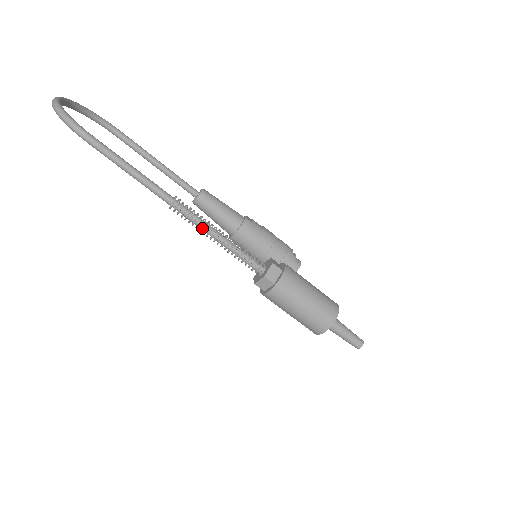
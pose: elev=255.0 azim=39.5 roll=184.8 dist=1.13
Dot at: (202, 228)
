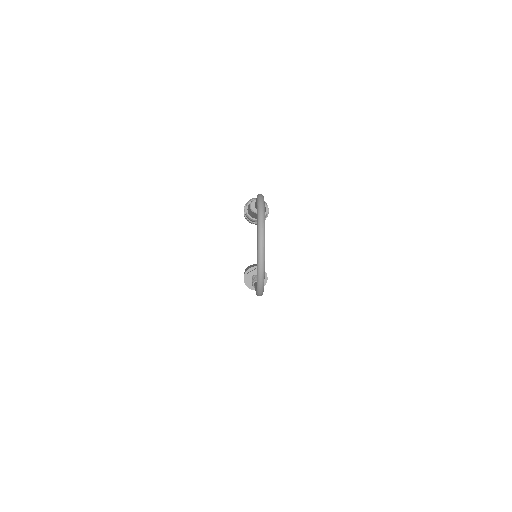
Dot at: occluded
